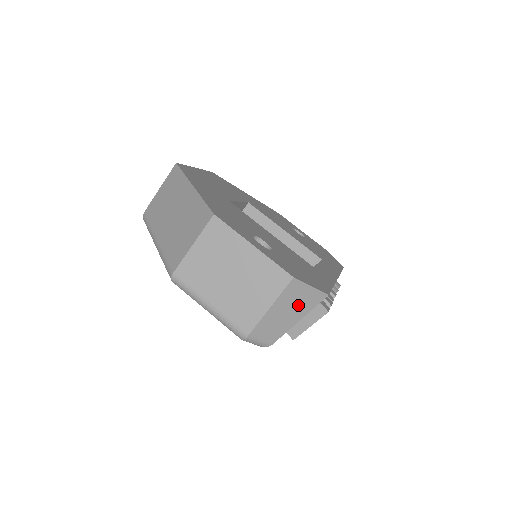
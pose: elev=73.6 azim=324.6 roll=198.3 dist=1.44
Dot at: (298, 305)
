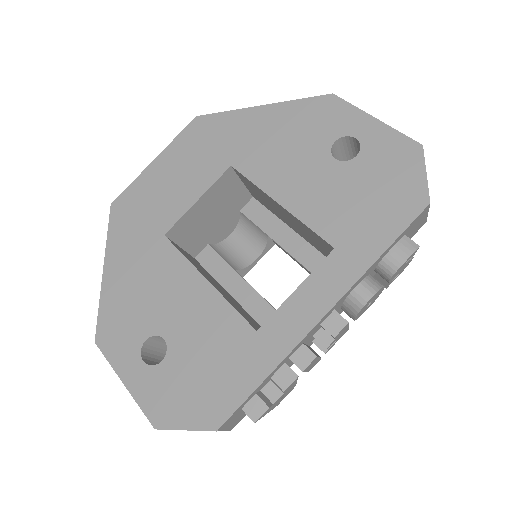
Dot at: occluded
